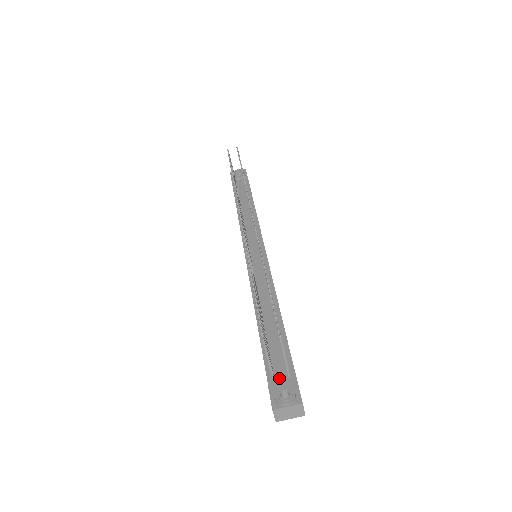
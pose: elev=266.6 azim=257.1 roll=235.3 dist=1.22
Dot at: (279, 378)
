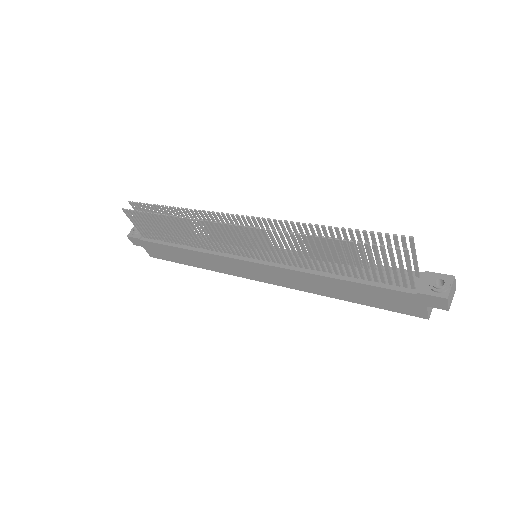
Dot at: (415, 284)
